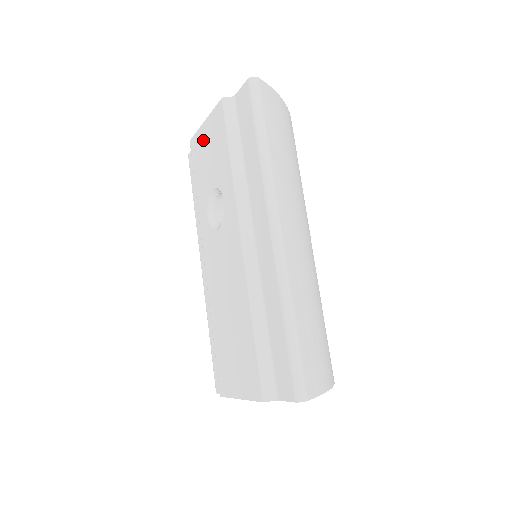
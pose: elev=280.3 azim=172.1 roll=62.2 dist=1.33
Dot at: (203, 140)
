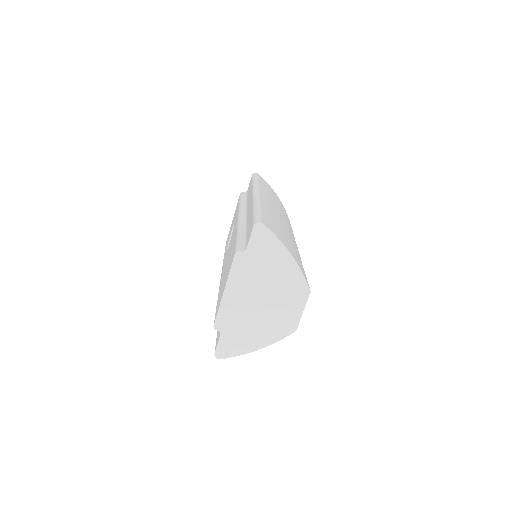
Dot at: occluded
